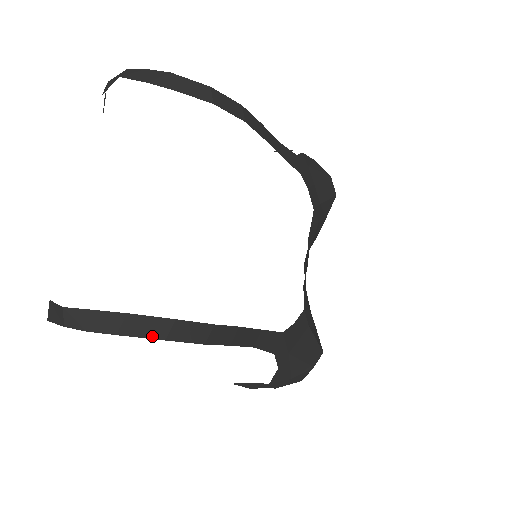
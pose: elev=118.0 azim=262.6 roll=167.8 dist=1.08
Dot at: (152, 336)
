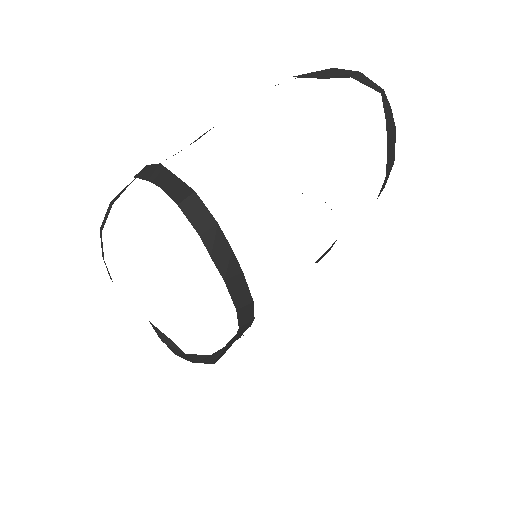
Dot at: (235, 301)
